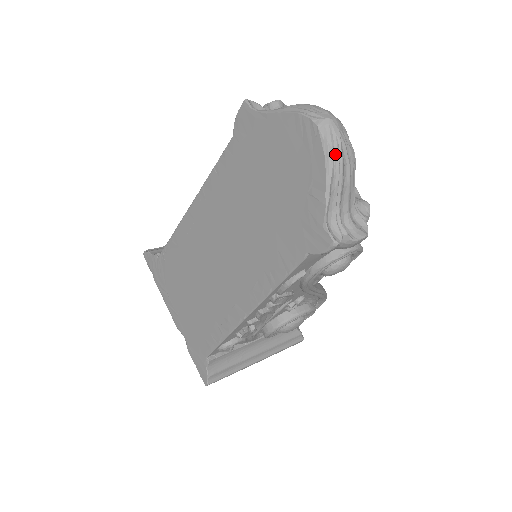
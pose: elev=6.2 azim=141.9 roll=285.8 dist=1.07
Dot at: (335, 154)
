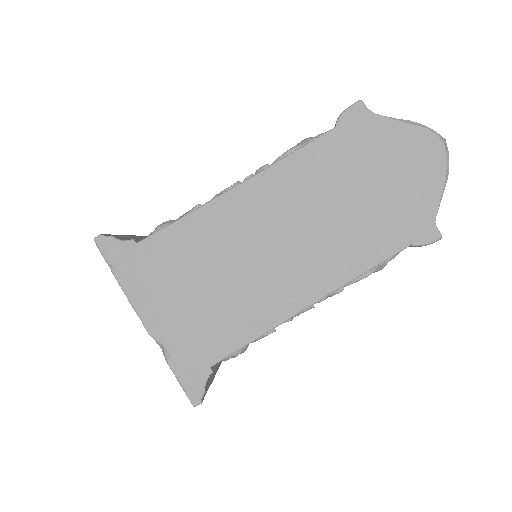
Dot at: (448, 167)
